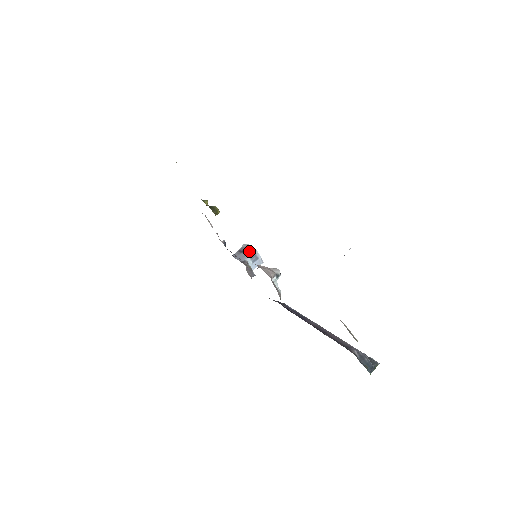
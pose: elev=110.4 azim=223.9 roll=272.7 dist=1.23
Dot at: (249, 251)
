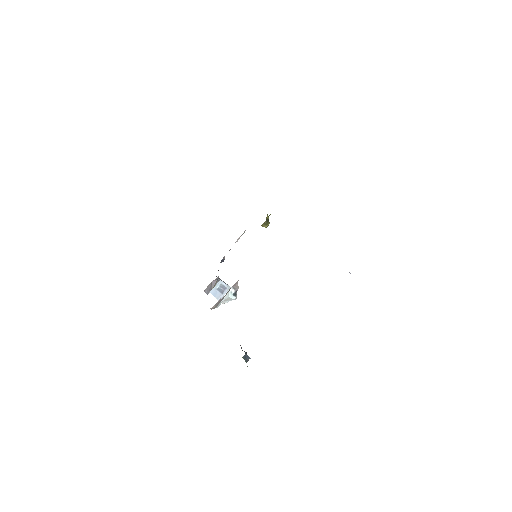
Dot at: occluded
